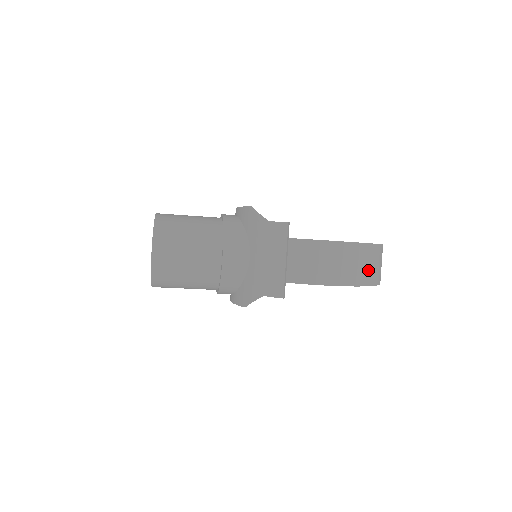
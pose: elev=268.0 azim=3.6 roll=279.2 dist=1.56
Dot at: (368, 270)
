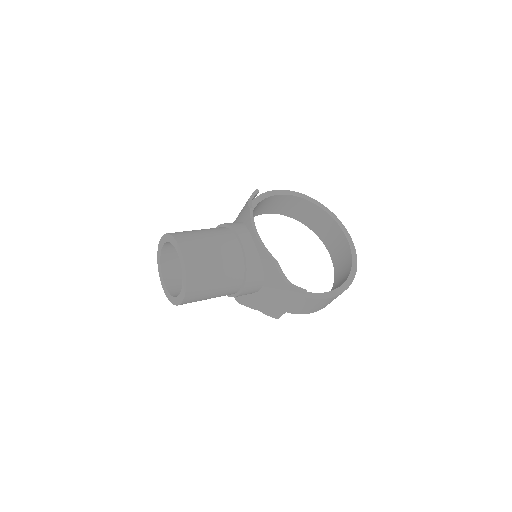
Dot at: occluded
